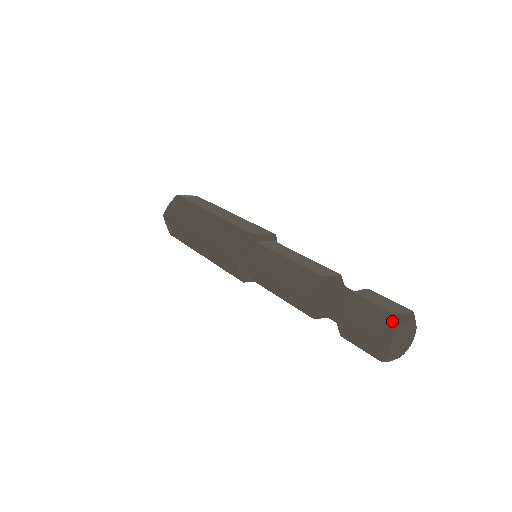
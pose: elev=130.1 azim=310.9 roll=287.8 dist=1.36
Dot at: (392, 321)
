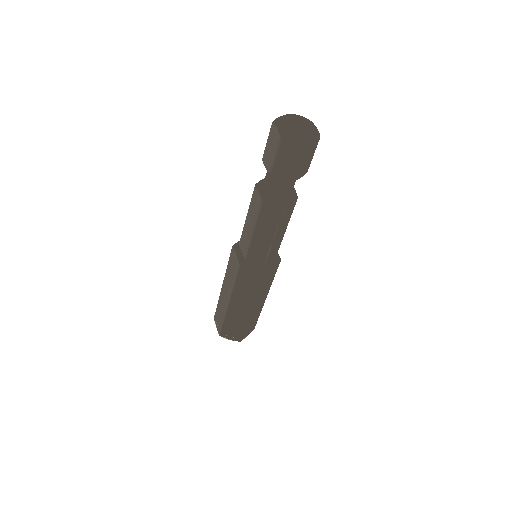
Dot at: occluded
